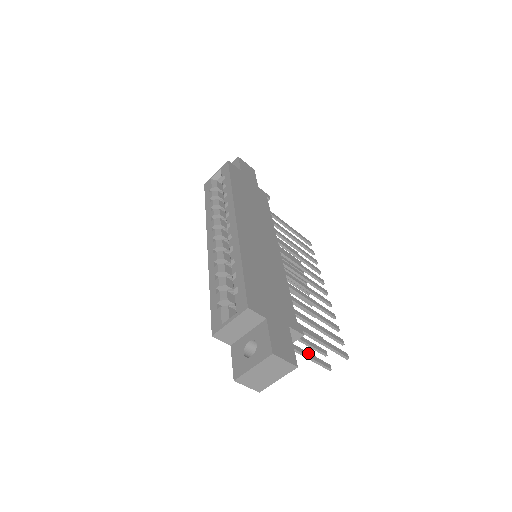
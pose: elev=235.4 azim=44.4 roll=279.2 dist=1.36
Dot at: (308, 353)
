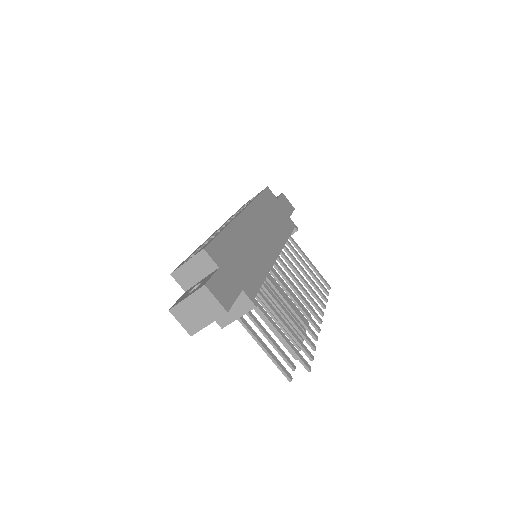
Dot at: (269, 350)
